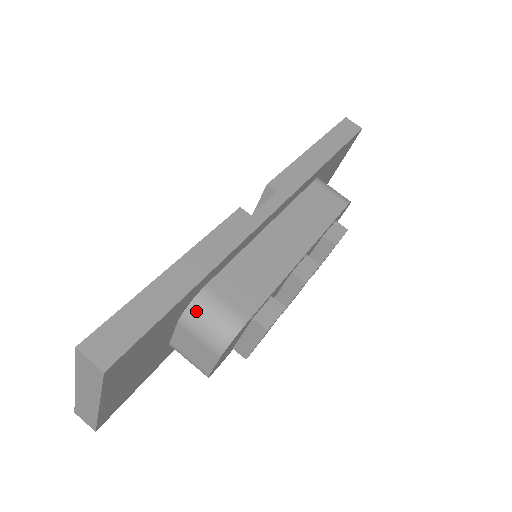
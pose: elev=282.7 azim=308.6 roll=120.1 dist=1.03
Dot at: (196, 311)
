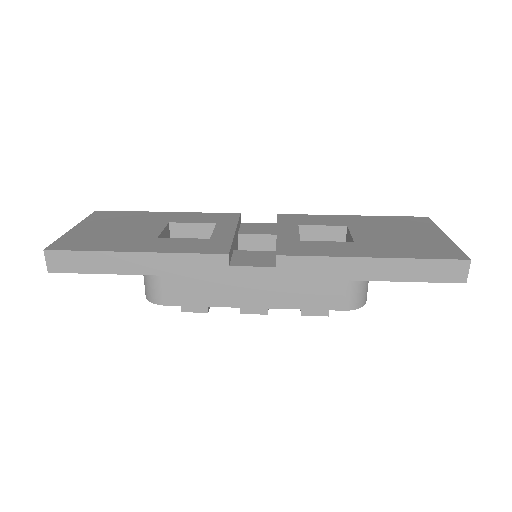
Dot at: occluded
